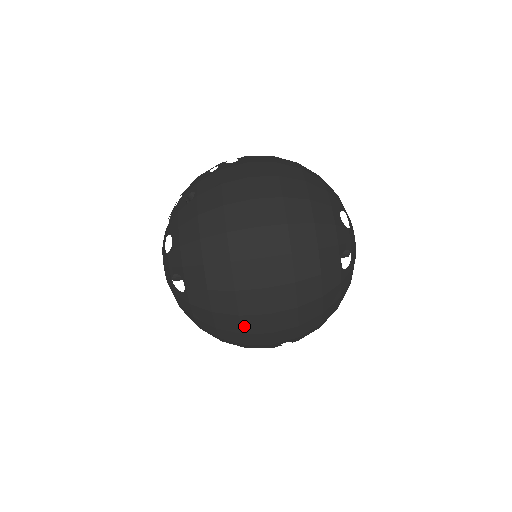
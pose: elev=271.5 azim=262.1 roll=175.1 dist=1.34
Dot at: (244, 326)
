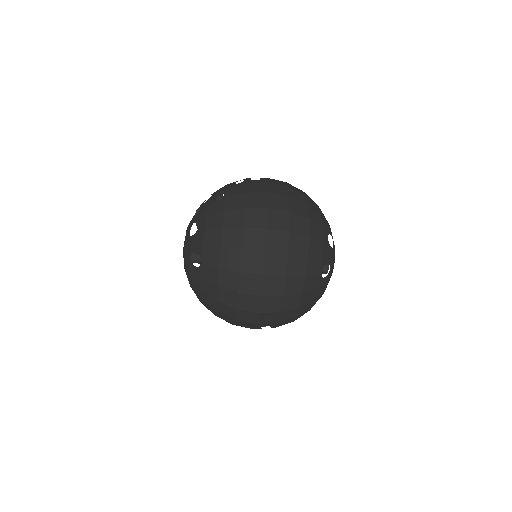
Dot at: (239, 302)
